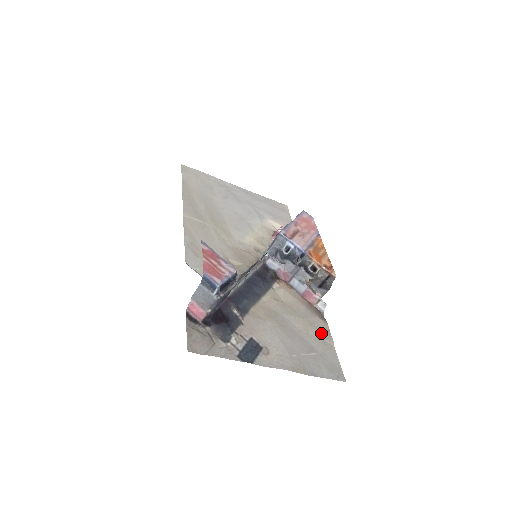
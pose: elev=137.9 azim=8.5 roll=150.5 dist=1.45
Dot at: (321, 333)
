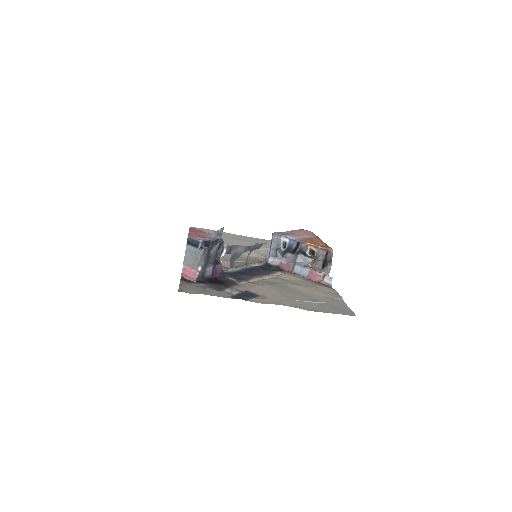
Dot at: (328, 294)
